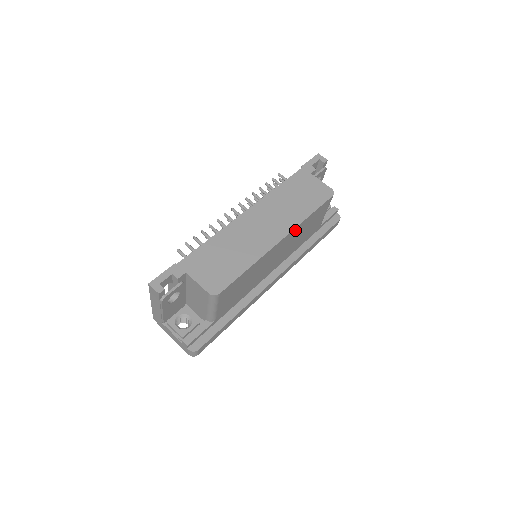
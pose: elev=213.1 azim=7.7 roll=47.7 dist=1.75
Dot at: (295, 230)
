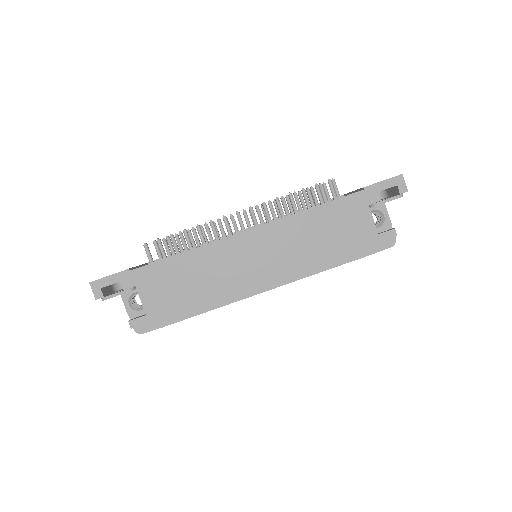
Dot at: occluded
